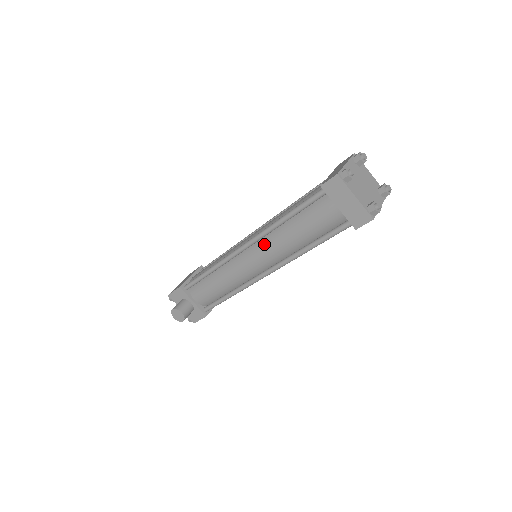
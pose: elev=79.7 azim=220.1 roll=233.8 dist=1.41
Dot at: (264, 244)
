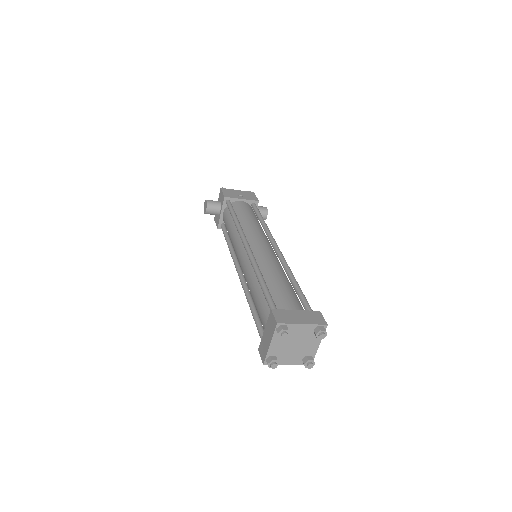
Dot at: (249, 265)
